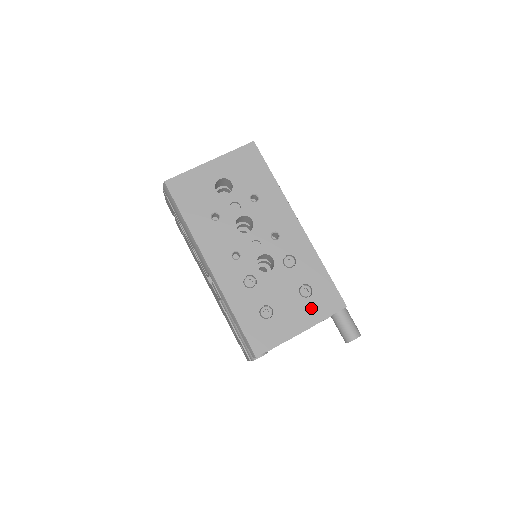
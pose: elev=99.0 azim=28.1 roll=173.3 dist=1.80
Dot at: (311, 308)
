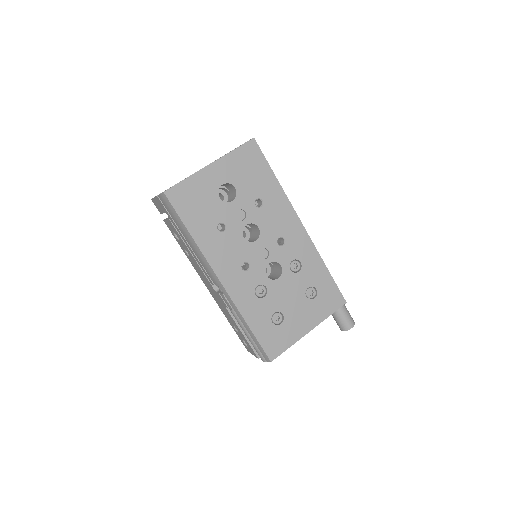
Dot at: (316, 309)
